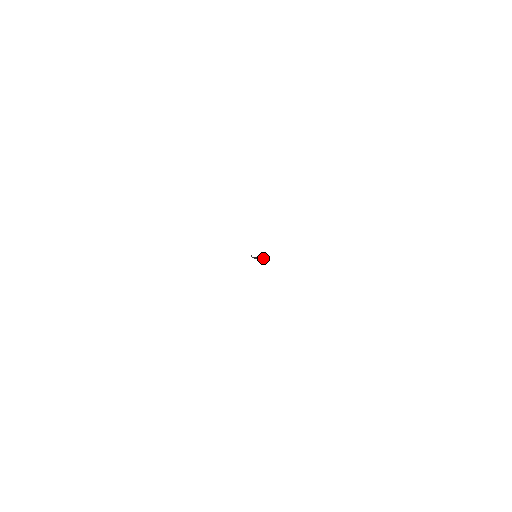
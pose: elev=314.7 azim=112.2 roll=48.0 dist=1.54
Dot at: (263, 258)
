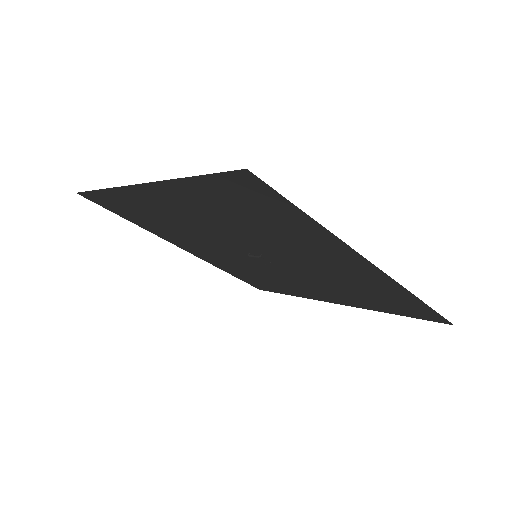
Dot at: (268, 262)
